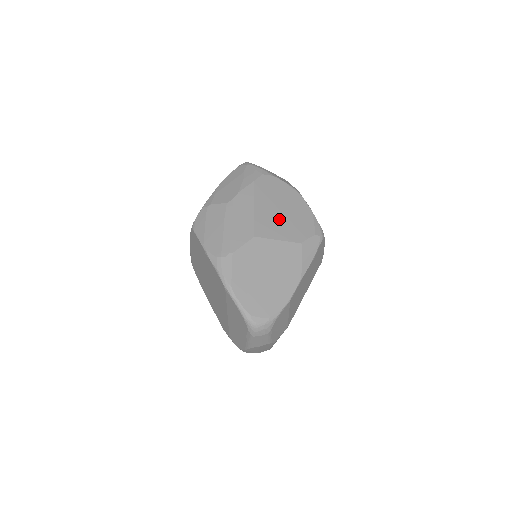
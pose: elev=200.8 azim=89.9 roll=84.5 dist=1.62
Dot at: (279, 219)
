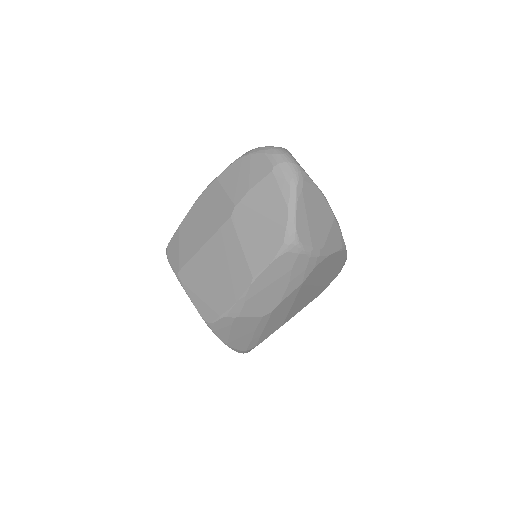
Dot at: (311, 294)
